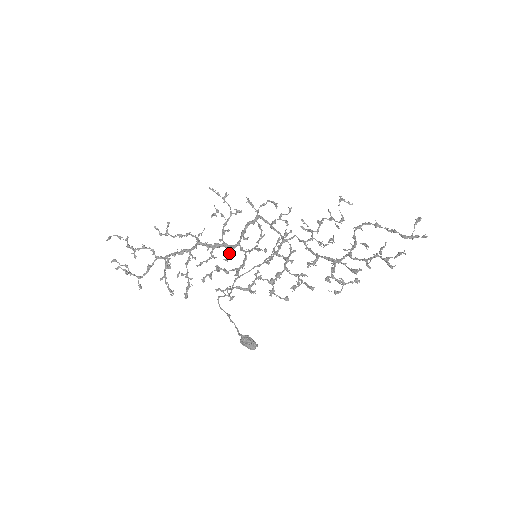
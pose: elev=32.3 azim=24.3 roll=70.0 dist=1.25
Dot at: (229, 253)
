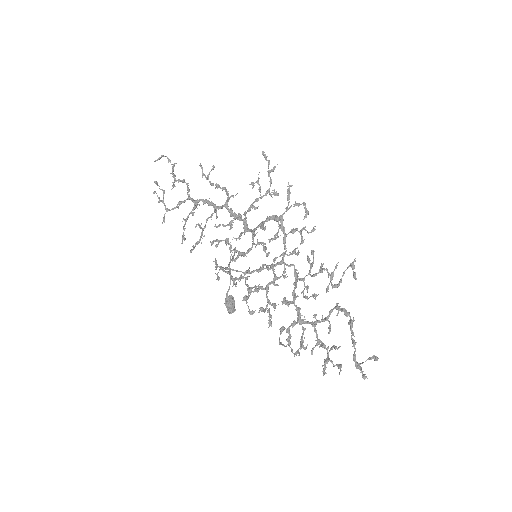
Dot at: (241, 234)
